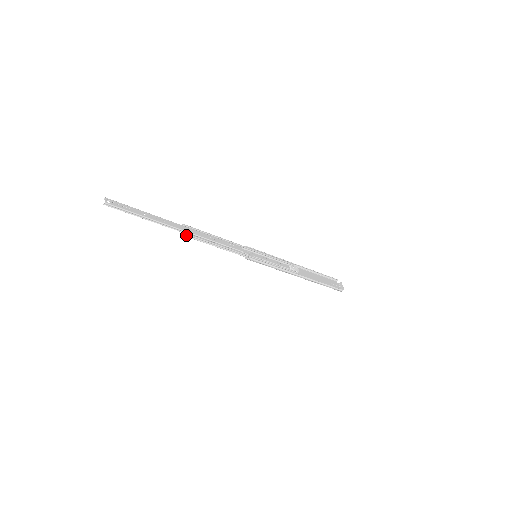
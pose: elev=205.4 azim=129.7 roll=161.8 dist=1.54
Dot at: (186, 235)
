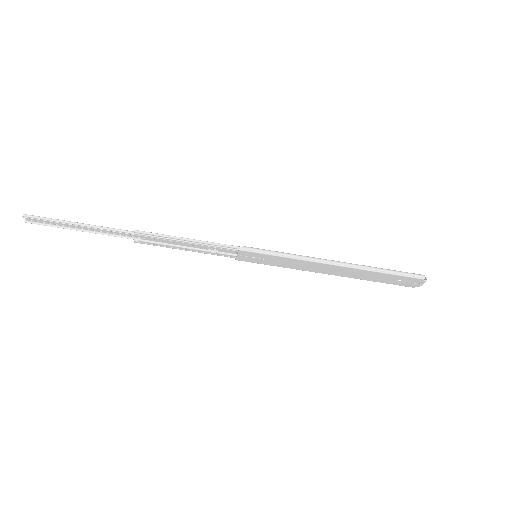
Dot at: (139, 233)
